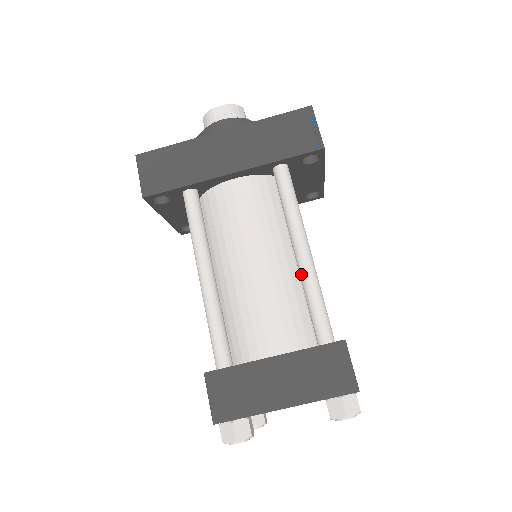
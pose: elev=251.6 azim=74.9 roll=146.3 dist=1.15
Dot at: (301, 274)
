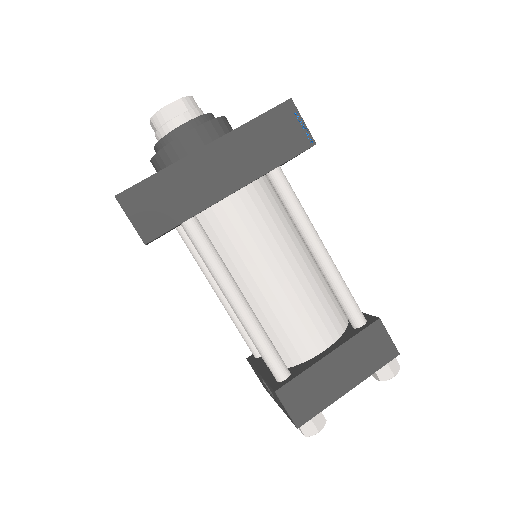
Dot at: (325, 272)
